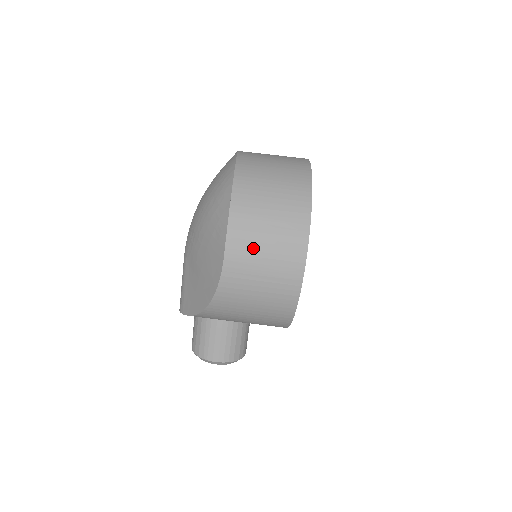
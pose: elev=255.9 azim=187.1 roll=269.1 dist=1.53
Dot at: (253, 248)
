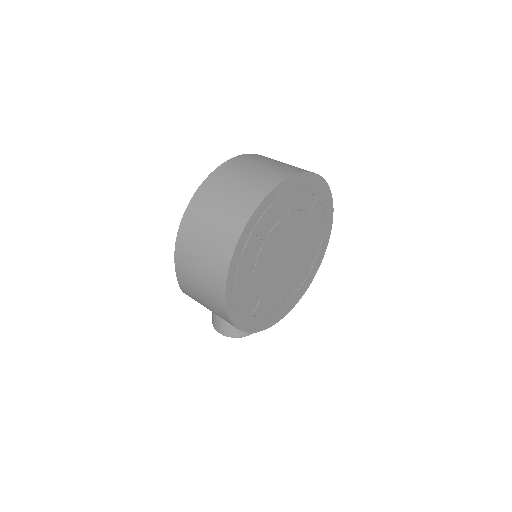
Dot at: (191, 264)
